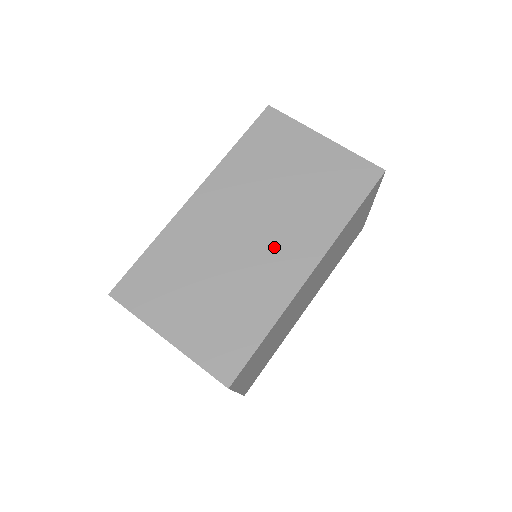
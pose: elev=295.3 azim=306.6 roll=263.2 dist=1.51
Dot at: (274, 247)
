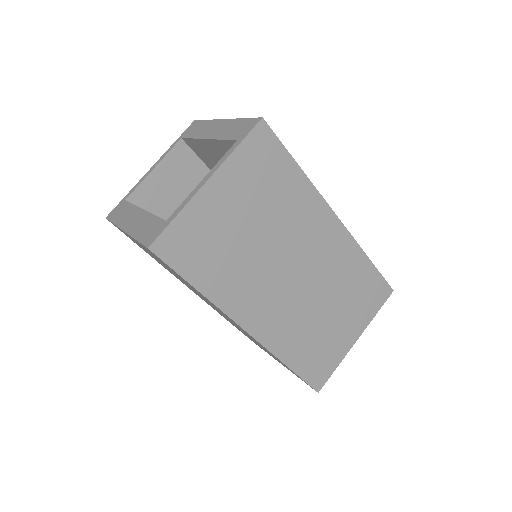
Dot at: occluded
